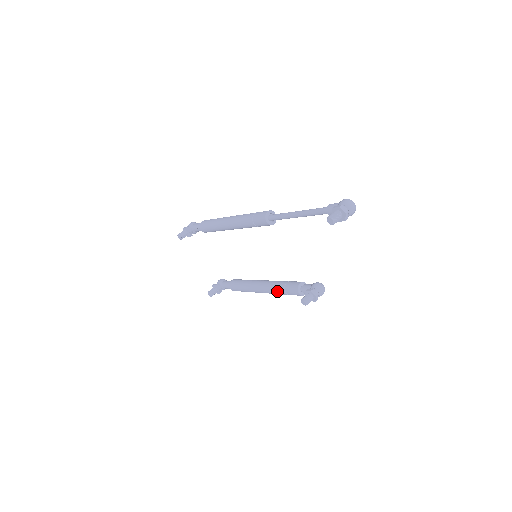
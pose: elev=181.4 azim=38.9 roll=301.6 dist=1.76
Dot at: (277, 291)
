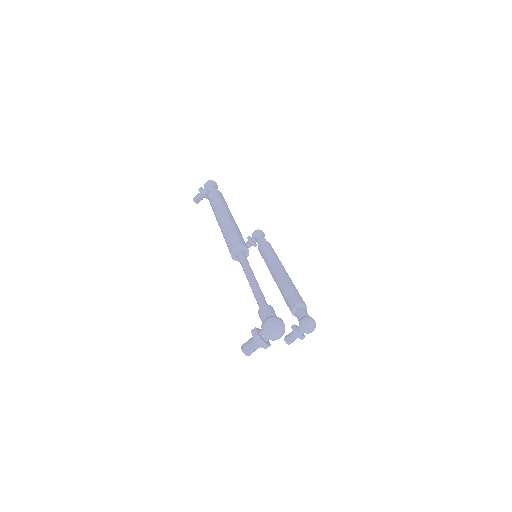
Dot at: occluded
